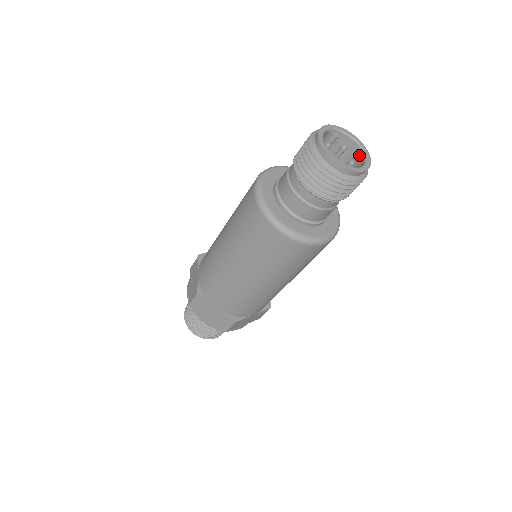
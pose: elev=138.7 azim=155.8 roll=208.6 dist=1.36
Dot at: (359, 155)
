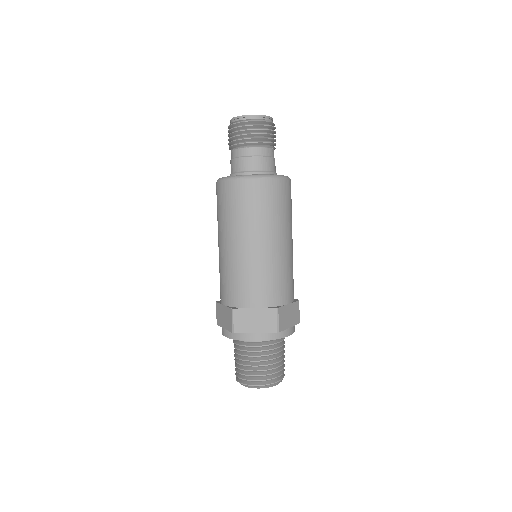
Dot at: occluded
